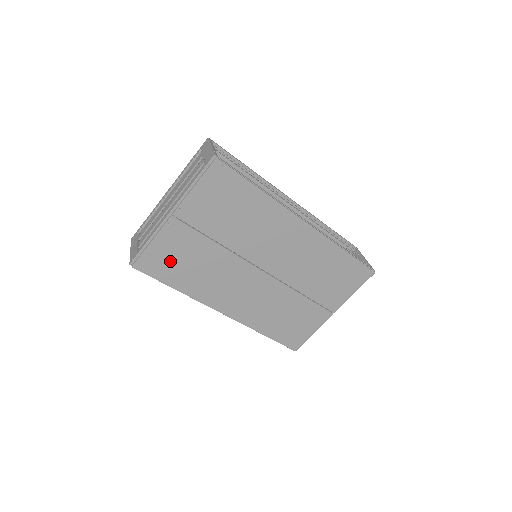
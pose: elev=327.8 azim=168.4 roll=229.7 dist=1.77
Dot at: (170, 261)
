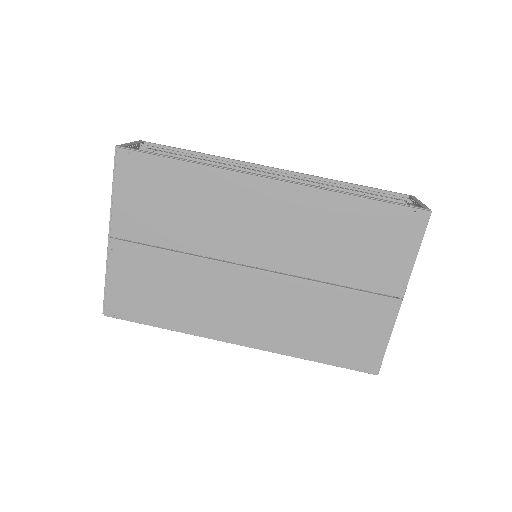
Dot at: (139, 294)
